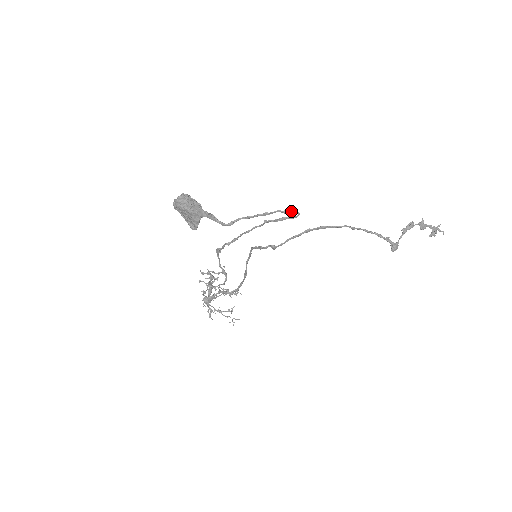
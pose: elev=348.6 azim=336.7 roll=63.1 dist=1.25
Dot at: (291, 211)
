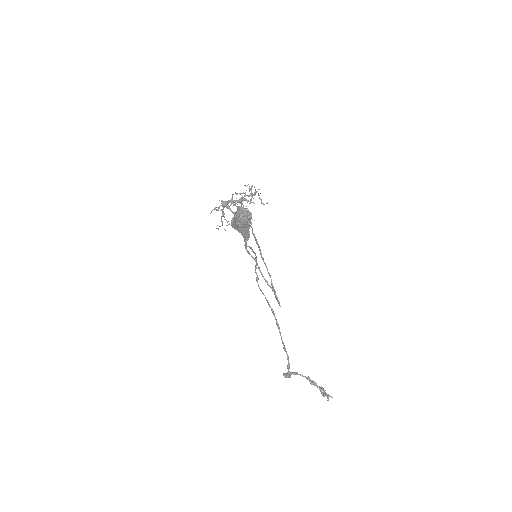
Dot at: (278, 300)
